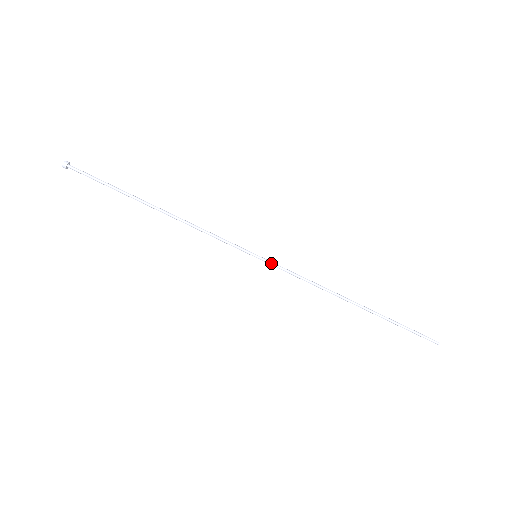
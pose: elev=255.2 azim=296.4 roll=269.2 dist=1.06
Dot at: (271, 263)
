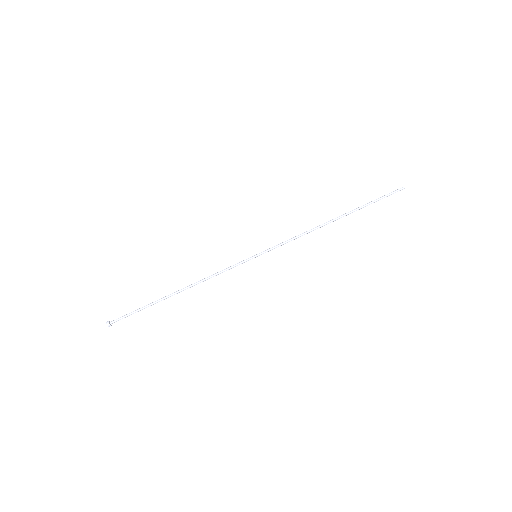
Dot at: (267, 250)
